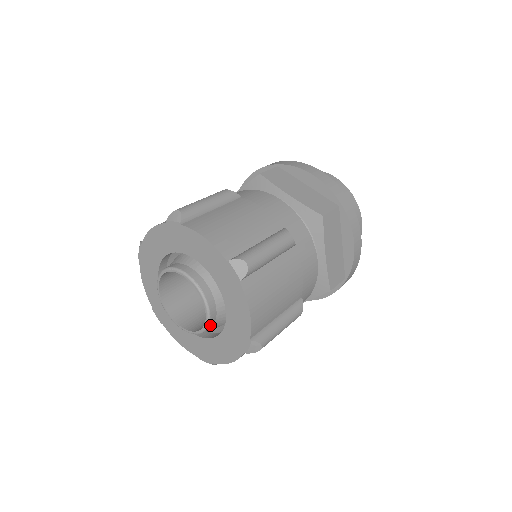
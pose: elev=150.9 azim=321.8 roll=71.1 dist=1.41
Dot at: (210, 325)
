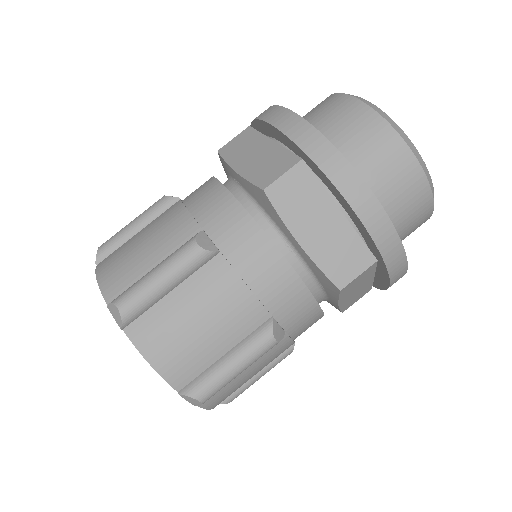
Dot at: occluded
